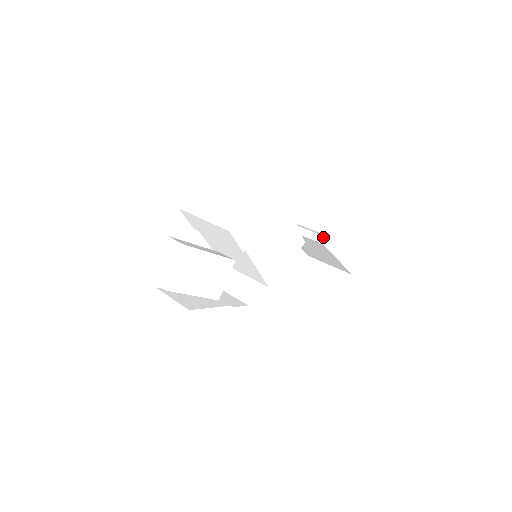
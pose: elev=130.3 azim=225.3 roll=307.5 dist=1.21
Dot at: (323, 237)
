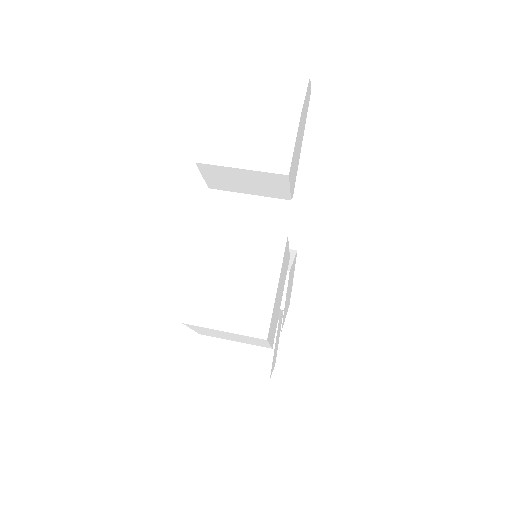
Dot at: occluded
